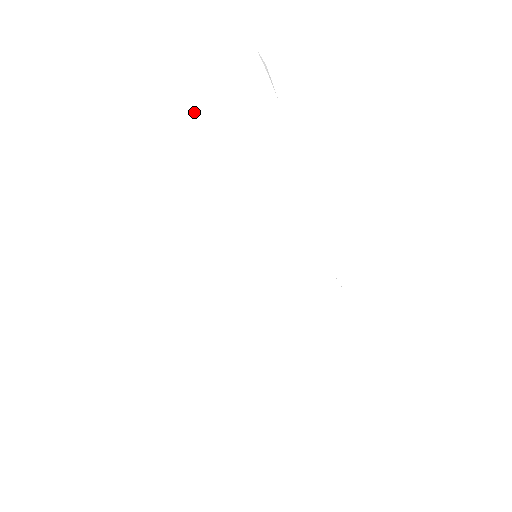
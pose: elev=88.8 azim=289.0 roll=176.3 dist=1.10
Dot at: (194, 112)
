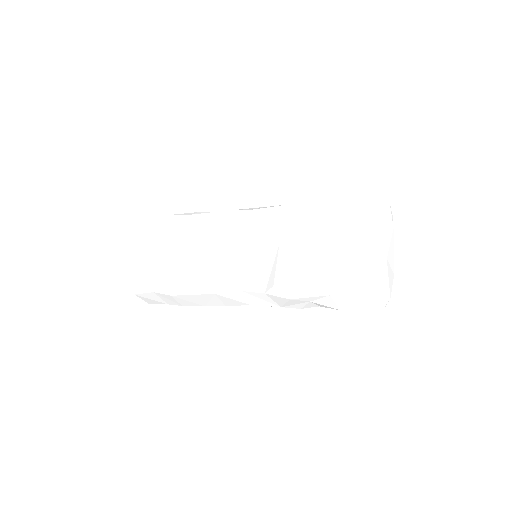
Dot at: (157, 254)
